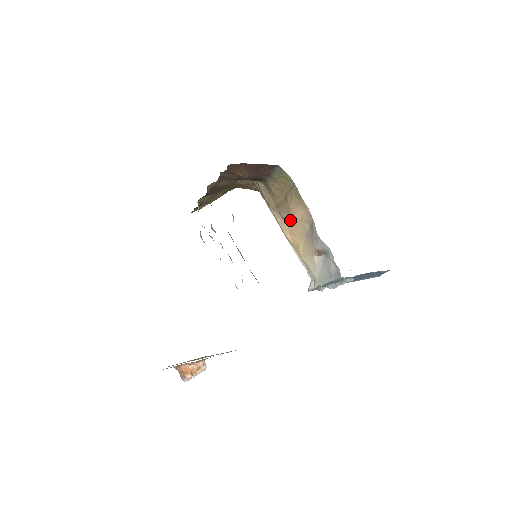
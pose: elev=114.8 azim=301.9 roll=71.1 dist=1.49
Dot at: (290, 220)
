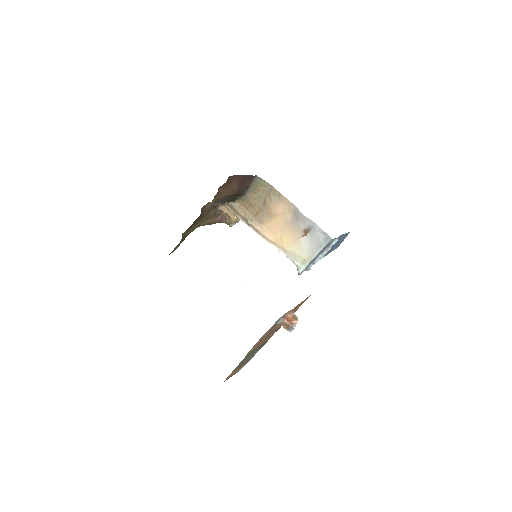
Dot at: (271, 220)
